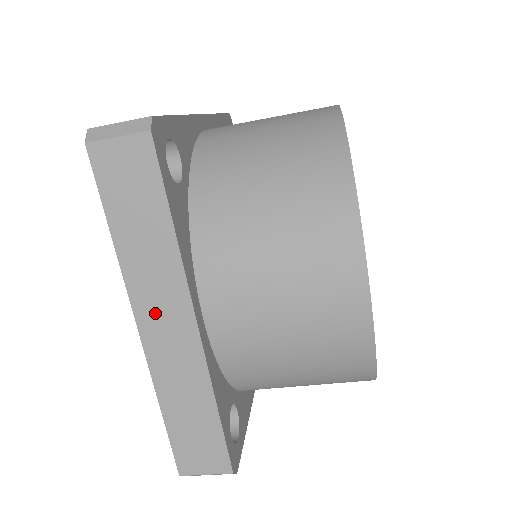
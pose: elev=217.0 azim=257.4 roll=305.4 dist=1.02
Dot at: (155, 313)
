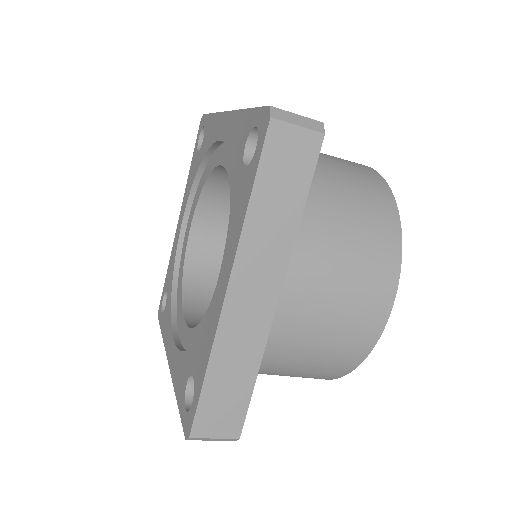
Dot at: (250, 280)
